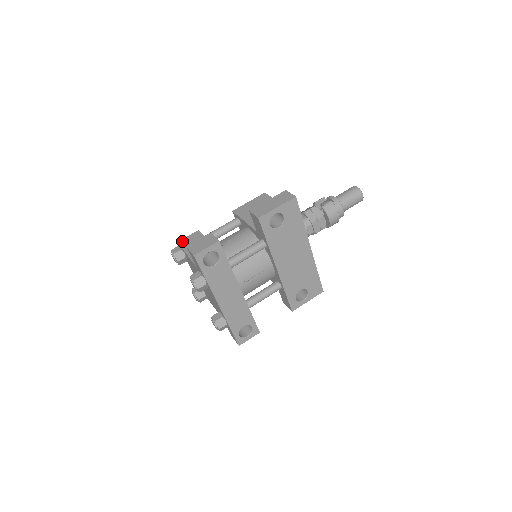
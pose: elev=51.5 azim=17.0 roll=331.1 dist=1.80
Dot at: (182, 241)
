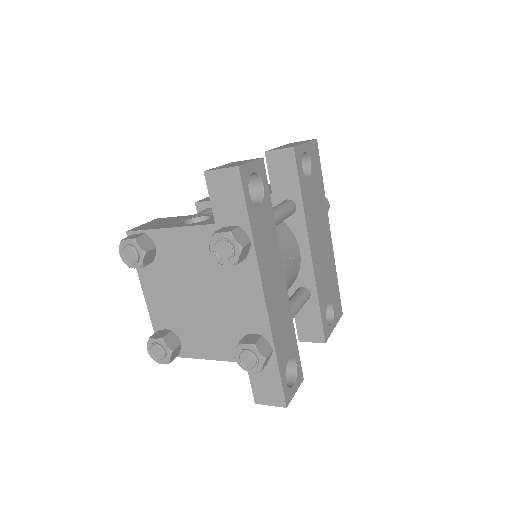
Dot at: (137, 227)
